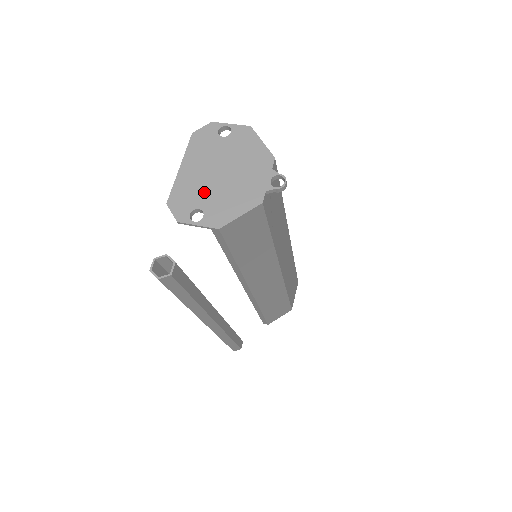
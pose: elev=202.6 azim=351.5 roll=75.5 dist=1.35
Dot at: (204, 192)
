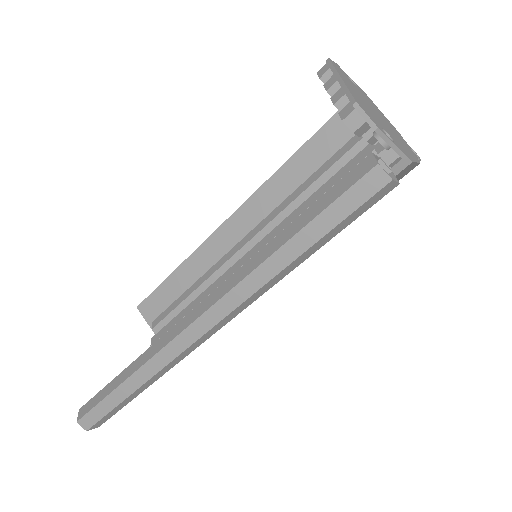
Dot at: (377, 118)
